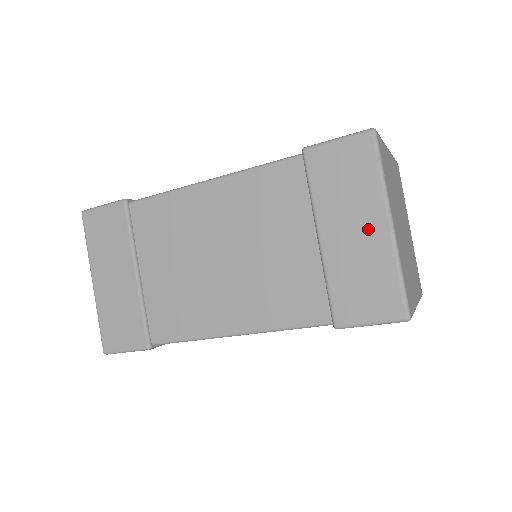
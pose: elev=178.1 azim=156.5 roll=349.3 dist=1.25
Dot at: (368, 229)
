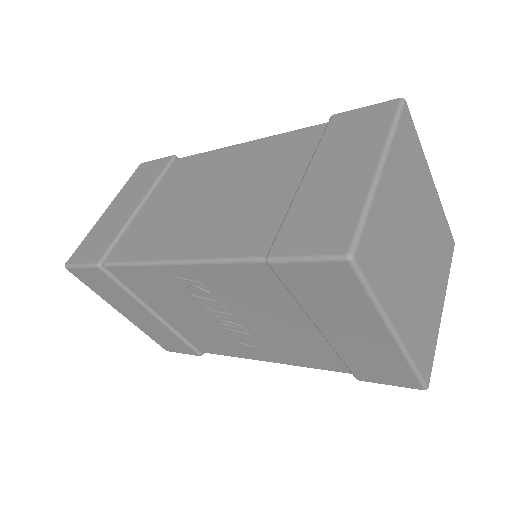
Dot at: (354, 170)
